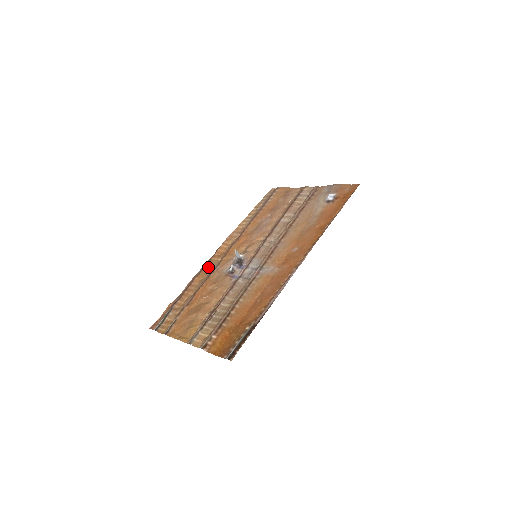
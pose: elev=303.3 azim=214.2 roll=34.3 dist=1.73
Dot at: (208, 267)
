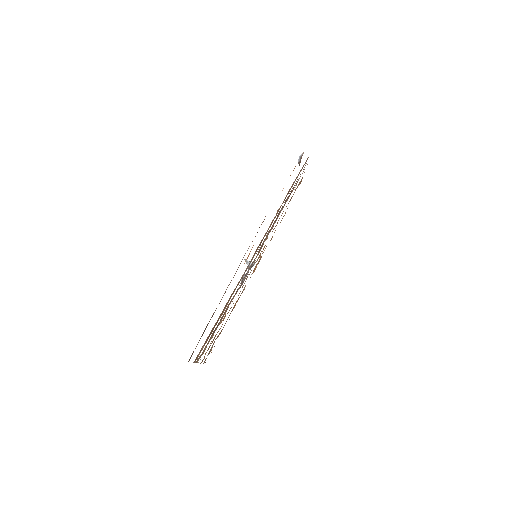
Dot at: (244, 288)
